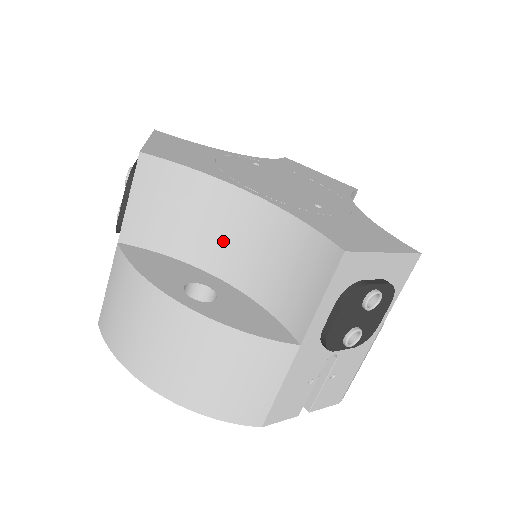
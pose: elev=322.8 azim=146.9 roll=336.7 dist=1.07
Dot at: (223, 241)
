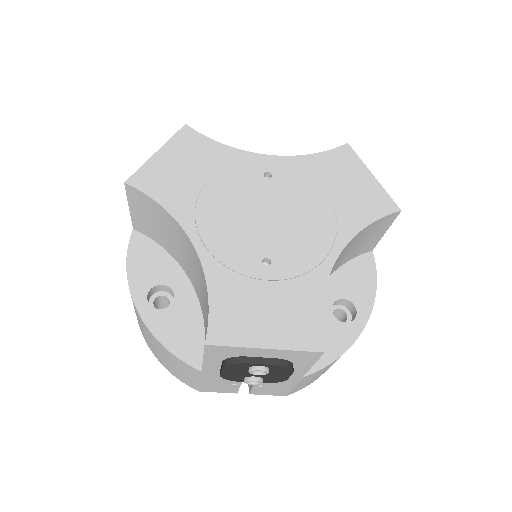
Dot at: (188, 262)
